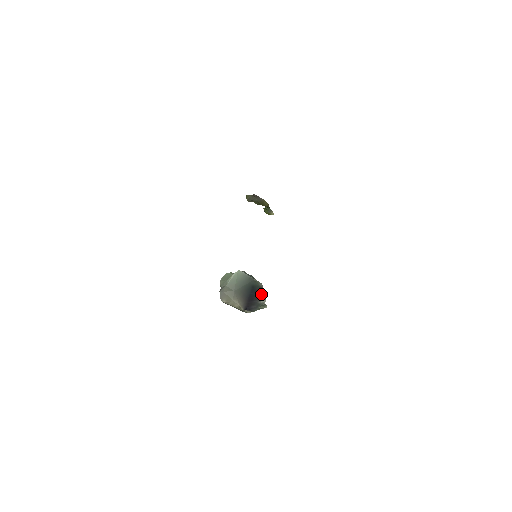
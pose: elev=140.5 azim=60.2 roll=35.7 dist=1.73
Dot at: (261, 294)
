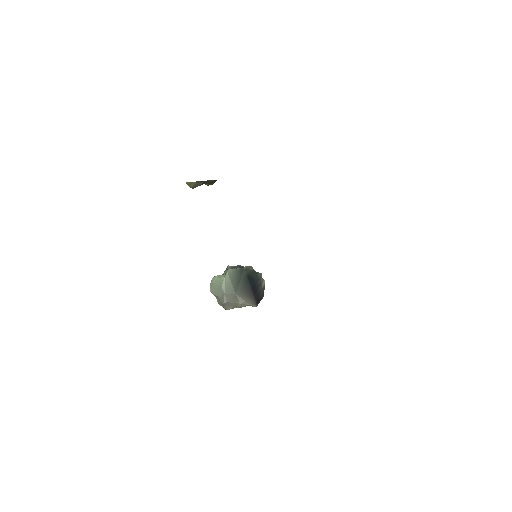
Dot at: (258, 278)
